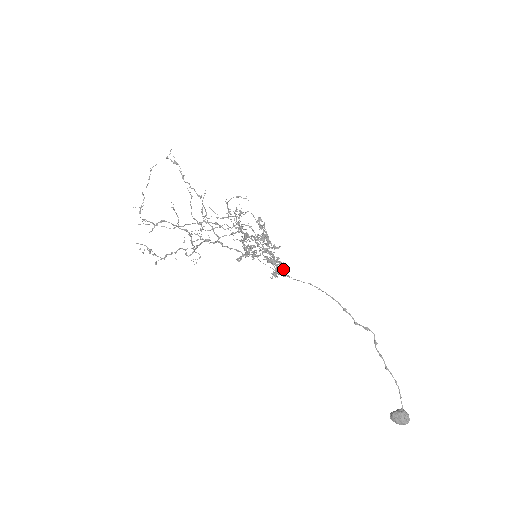
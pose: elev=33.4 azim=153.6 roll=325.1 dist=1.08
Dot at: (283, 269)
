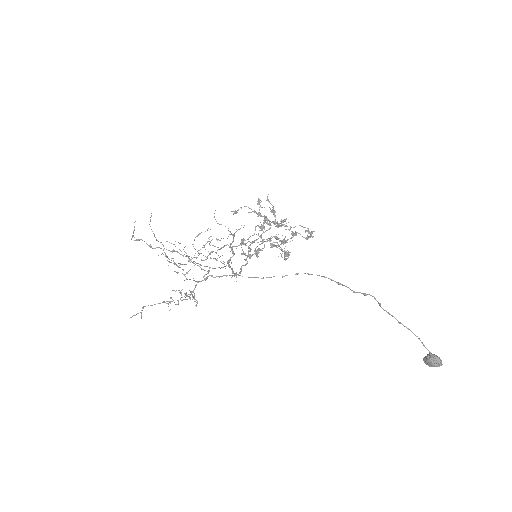
Dot at: occluded
